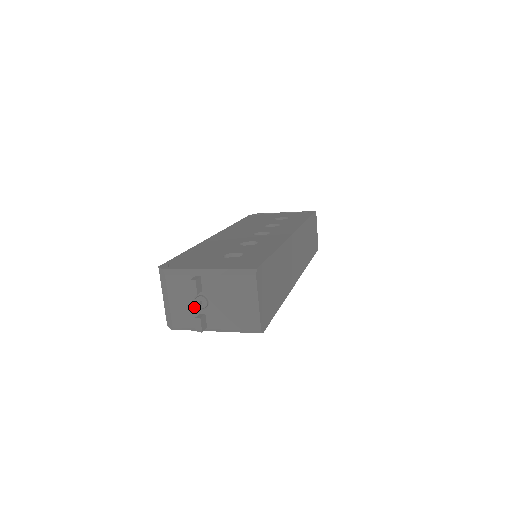
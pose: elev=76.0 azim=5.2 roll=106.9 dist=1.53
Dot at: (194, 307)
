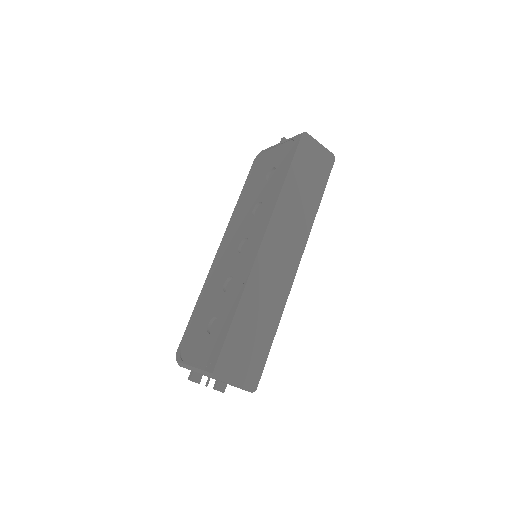
Dot at: occluded
